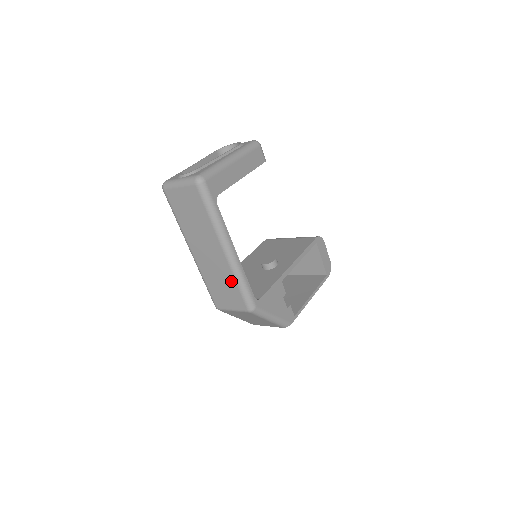
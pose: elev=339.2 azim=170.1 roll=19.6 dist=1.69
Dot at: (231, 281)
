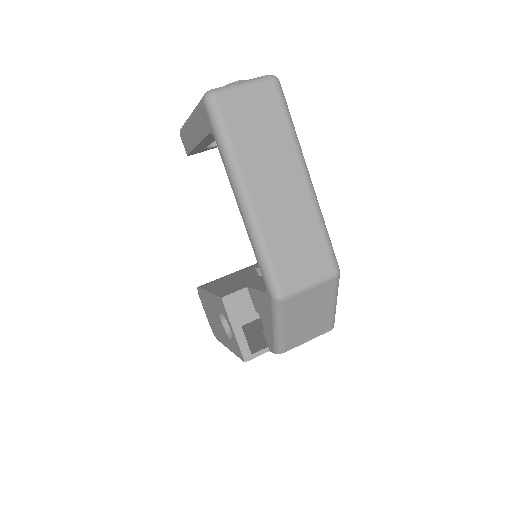
Dot at: (314, 229)
